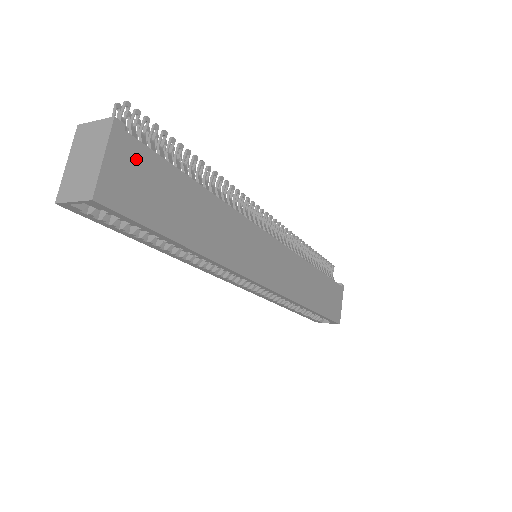
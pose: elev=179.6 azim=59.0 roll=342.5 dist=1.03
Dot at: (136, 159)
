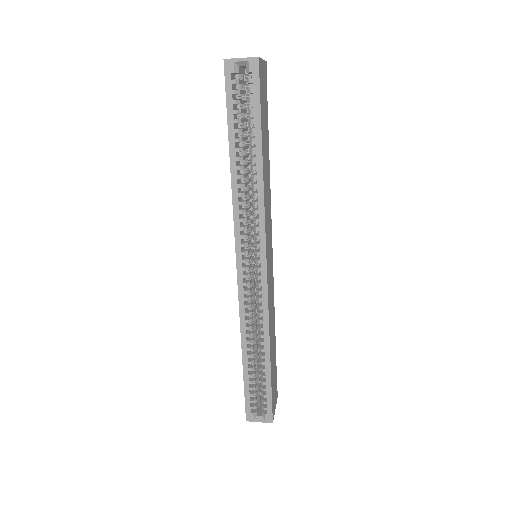
Dot at: (265, 85)
